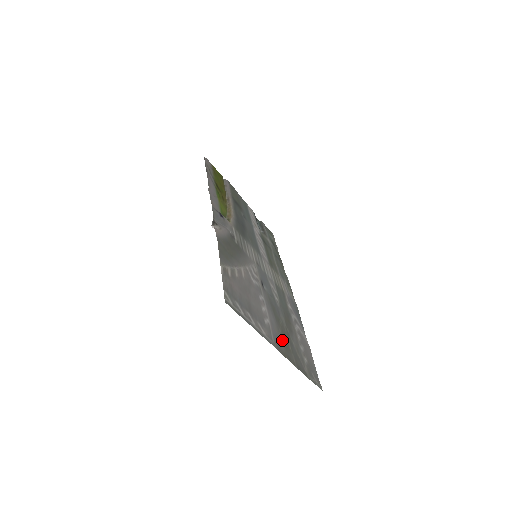
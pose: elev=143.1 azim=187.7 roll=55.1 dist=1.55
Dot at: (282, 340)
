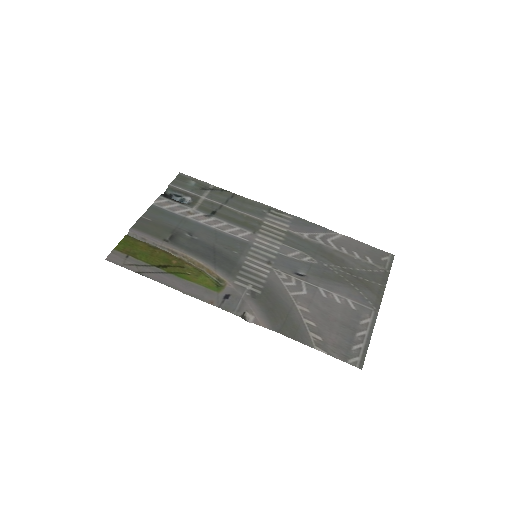
Dot at: (363, 290)
